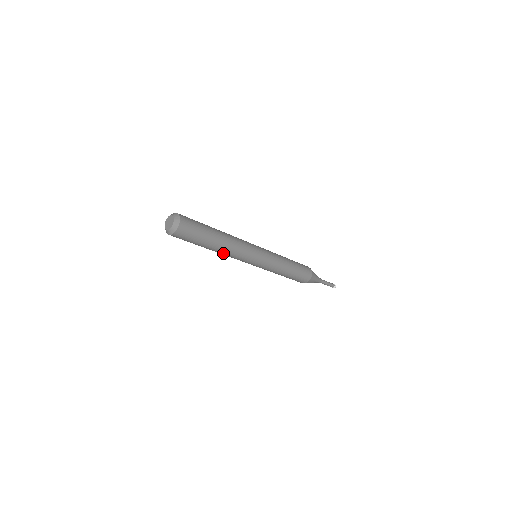
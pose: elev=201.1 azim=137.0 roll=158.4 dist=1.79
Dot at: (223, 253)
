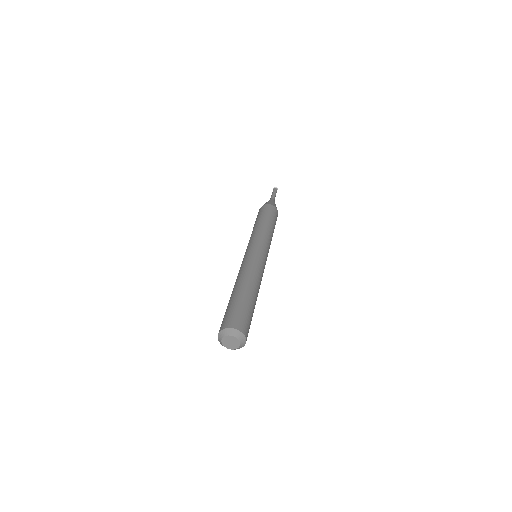
Dot at: occluded
